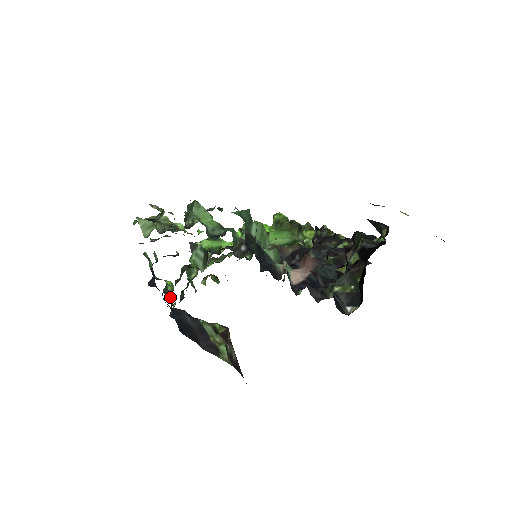
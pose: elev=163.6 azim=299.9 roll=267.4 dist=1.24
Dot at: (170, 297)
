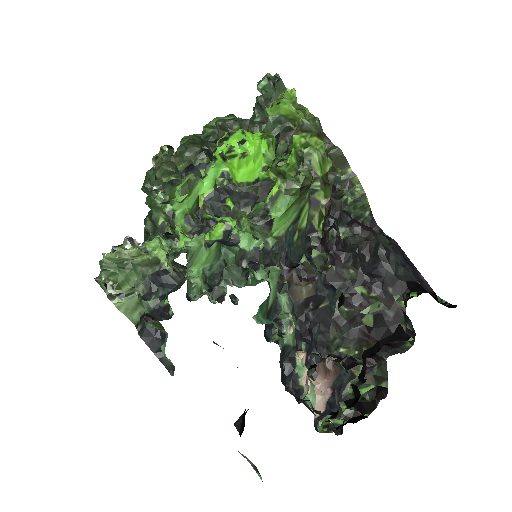
Dot at: occluded
